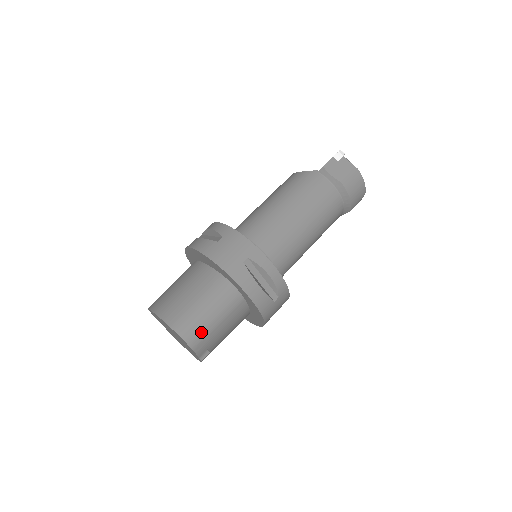
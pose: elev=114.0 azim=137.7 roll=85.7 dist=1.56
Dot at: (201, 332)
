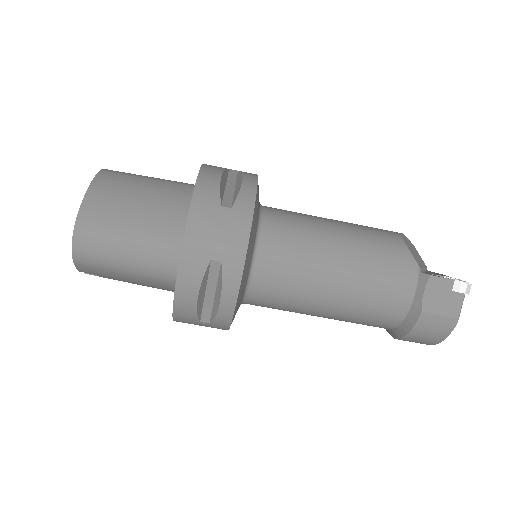
Dot at: (98, 259)
